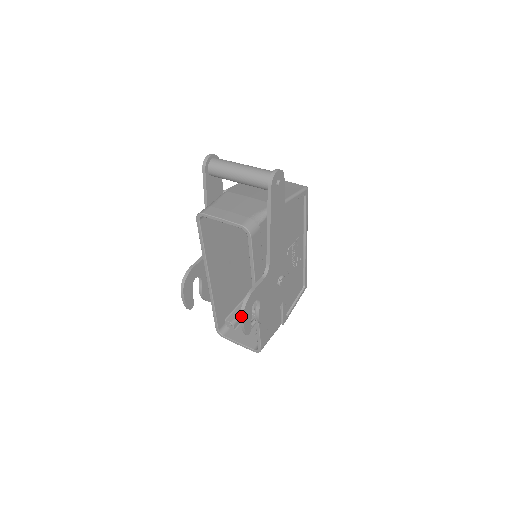
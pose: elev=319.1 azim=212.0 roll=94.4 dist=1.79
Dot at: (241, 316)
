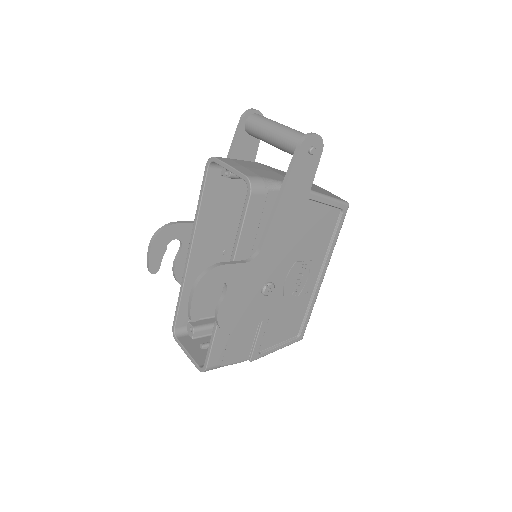
Dot at: (194, 286)
